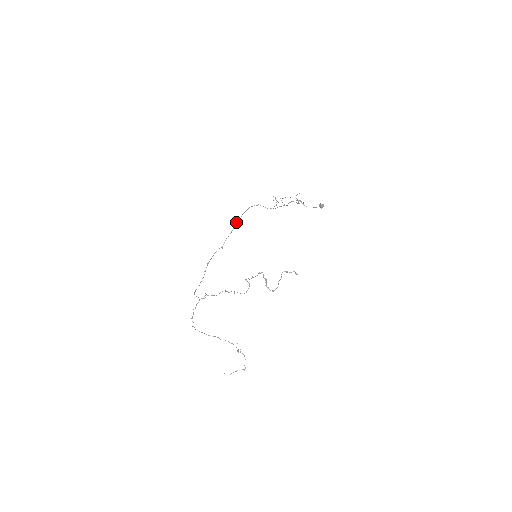
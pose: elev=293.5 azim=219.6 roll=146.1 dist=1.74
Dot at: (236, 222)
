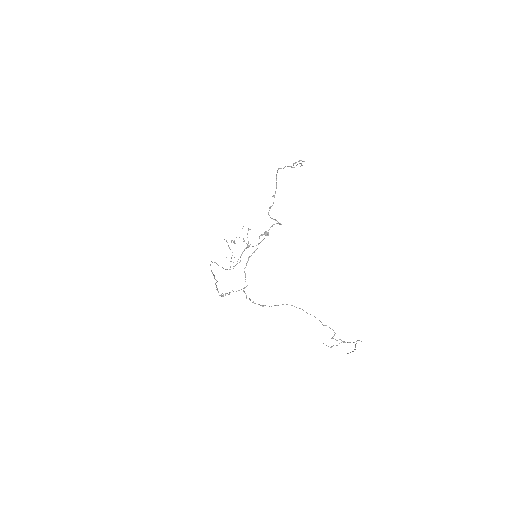
Dot at: occluded
